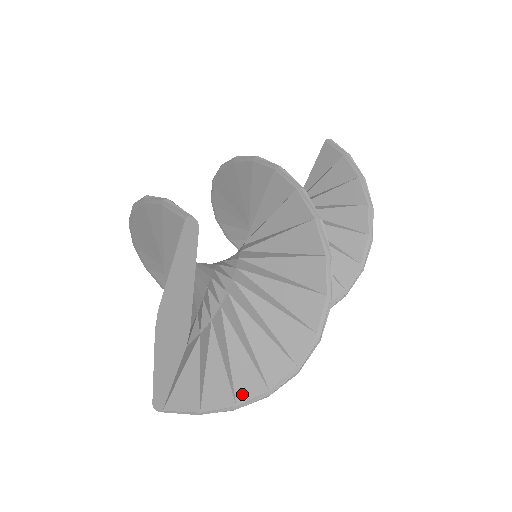
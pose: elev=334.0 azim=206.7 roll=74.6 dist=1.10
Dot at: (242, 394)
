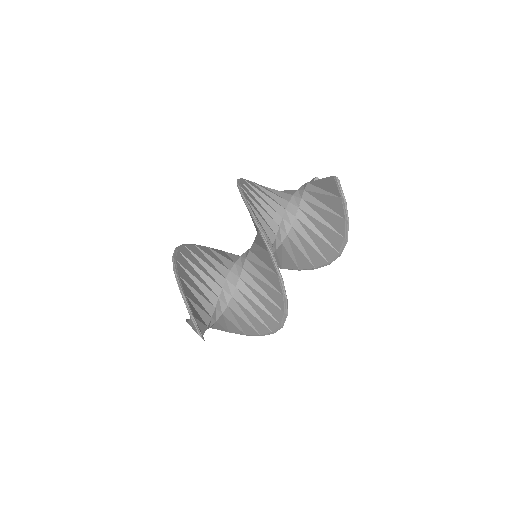
Dot at: (232, 331)
